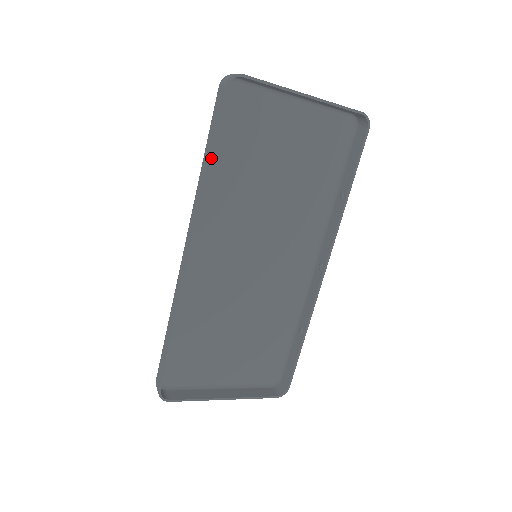
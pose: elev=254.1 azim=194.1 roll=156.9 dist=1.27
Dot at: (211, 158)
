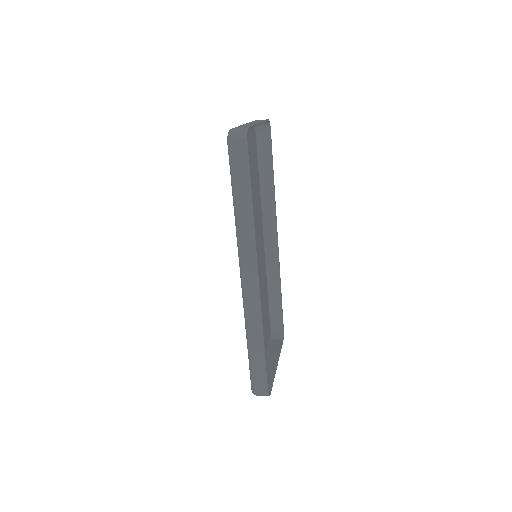
Dot at: (252, 201)
